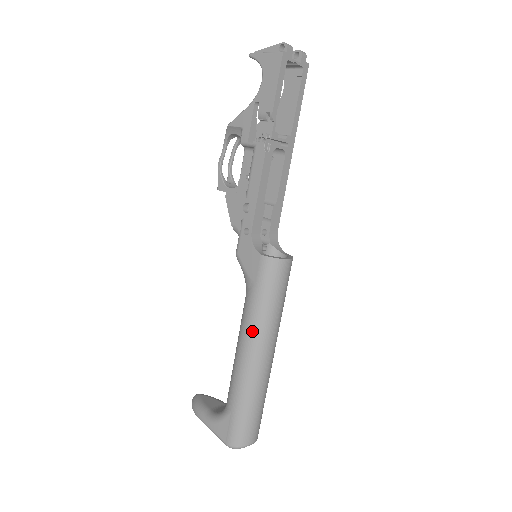
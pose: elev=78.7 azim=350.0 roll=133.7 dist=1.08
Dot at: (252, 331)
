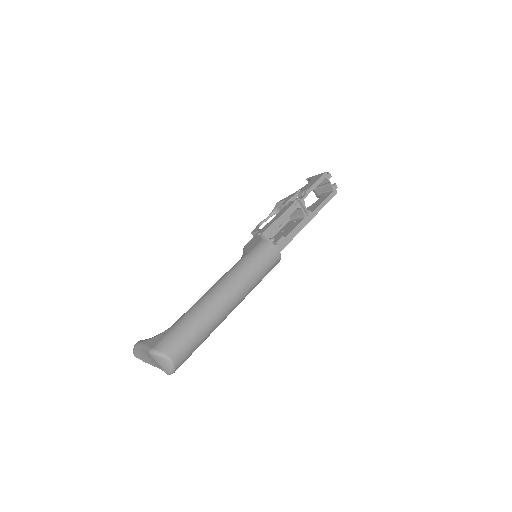
Dot at: (228, 276)
